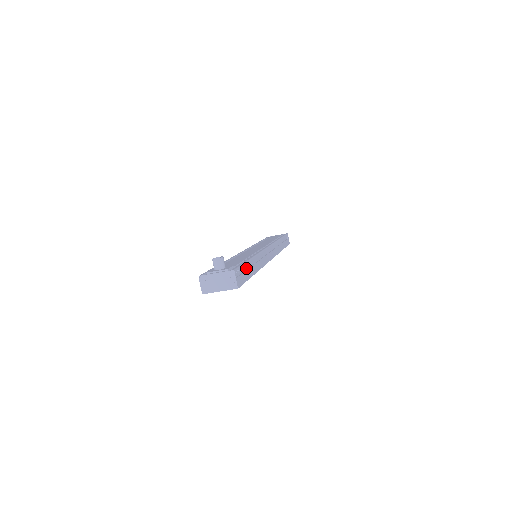
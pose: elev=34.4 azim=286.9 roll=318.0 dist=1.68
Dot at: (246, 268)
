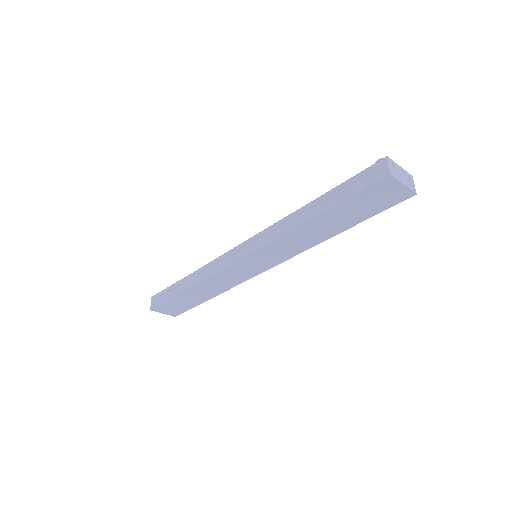
Dot at: occluded
